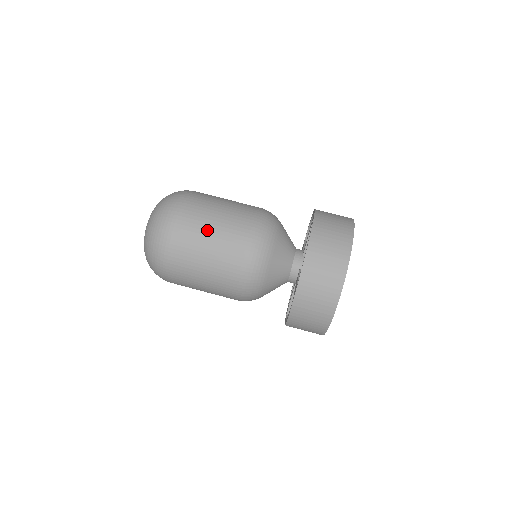
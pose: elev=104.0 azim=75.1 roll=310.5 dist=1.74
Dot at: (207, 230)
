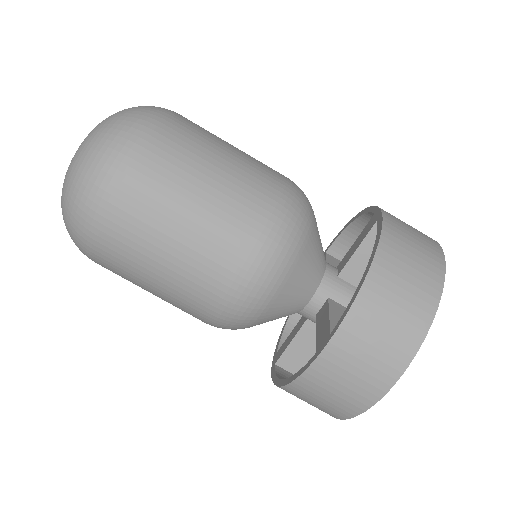
Dot at: (194, 183)
